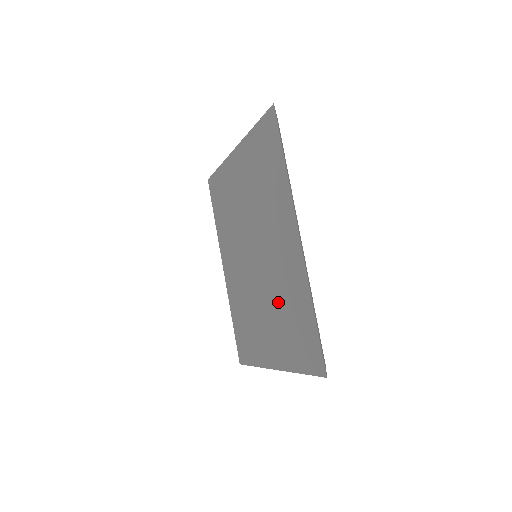
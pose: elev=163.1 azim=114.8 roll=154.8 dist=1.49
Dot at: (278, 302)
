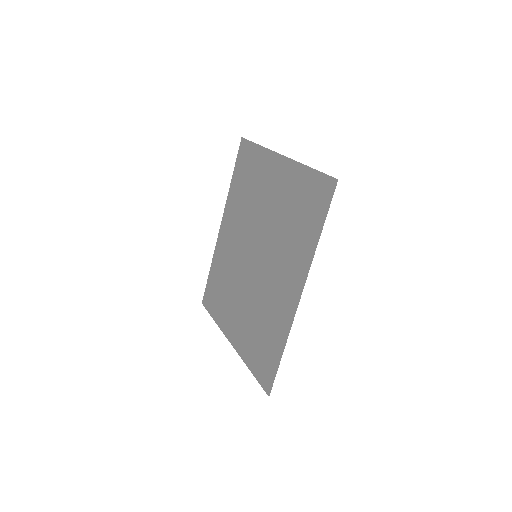
Dot at: (258, 311)
